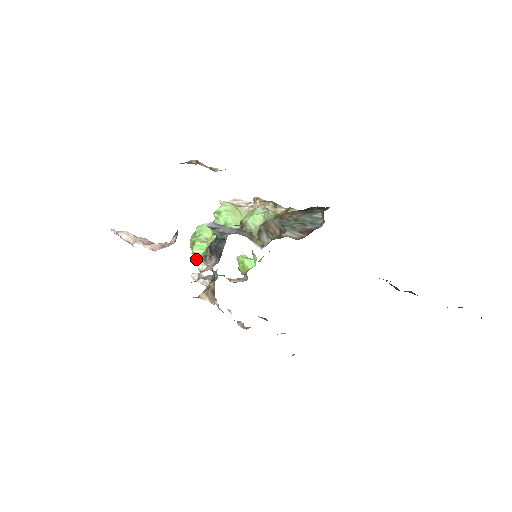
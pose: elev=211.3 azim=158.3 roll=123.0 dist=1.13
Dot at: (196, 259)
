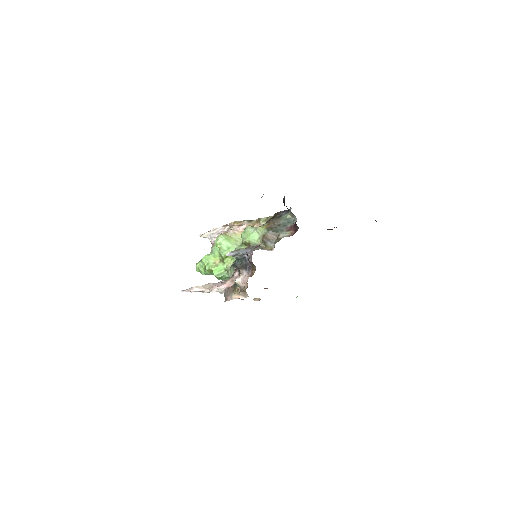
Dot at: (219, 278)
